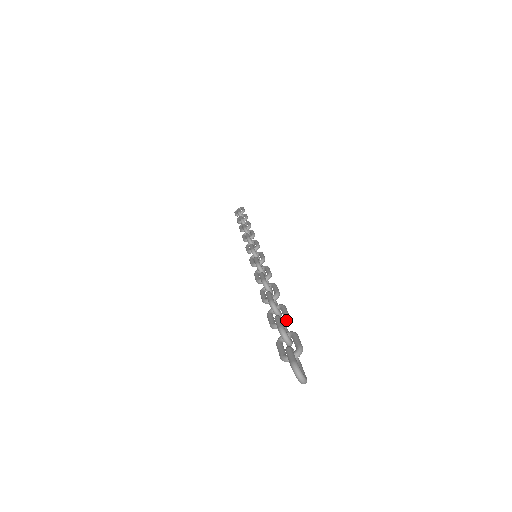
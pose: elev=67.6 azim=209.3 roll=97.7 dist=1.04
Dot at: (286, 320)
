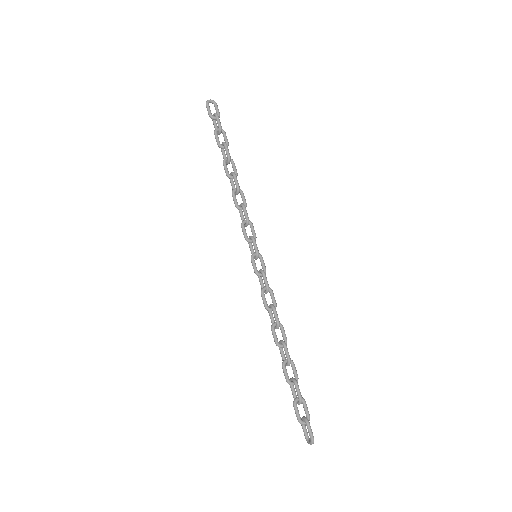
Dot at: occluded
